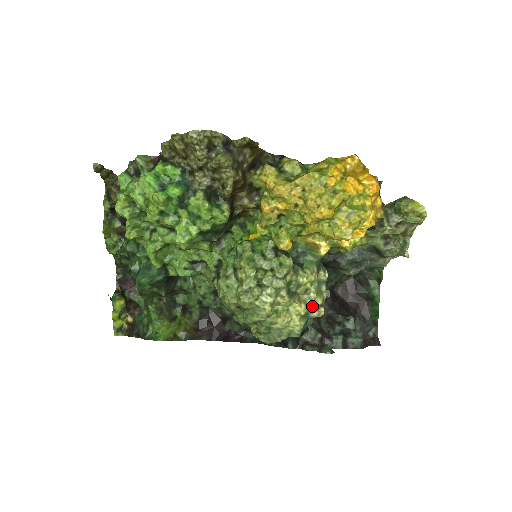
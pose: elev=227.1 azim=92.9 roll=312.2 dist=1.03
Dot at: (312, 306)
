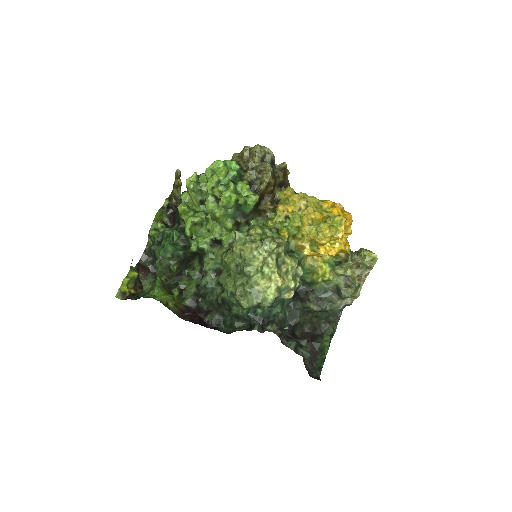
Dot at: (287, 287)
